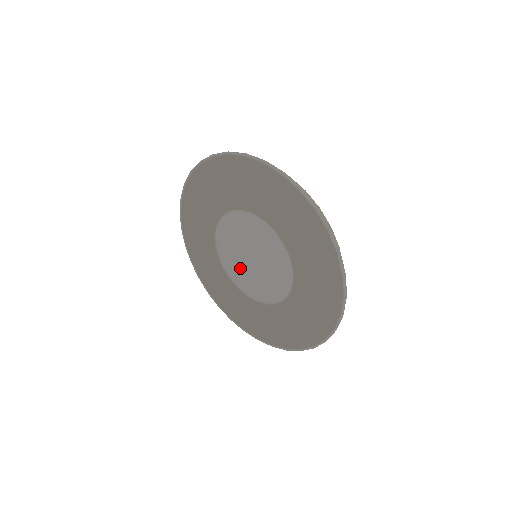
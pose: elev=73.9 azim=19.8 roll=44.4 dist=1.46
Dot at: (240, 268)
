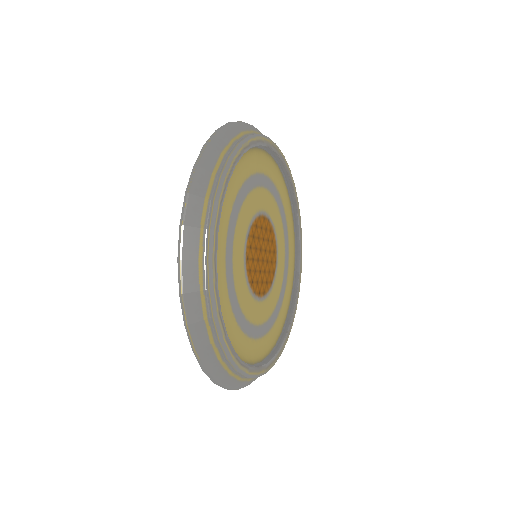
Dot at: occluded
